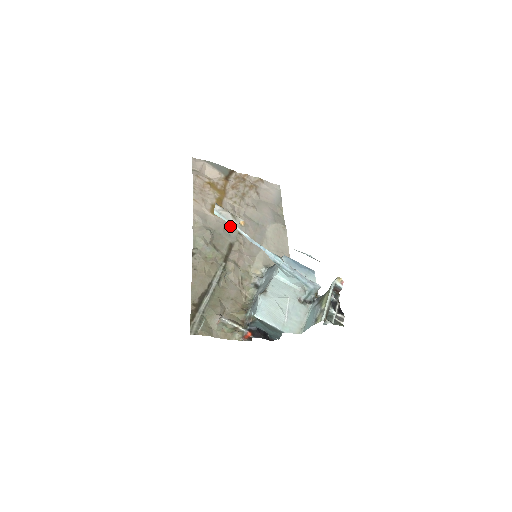
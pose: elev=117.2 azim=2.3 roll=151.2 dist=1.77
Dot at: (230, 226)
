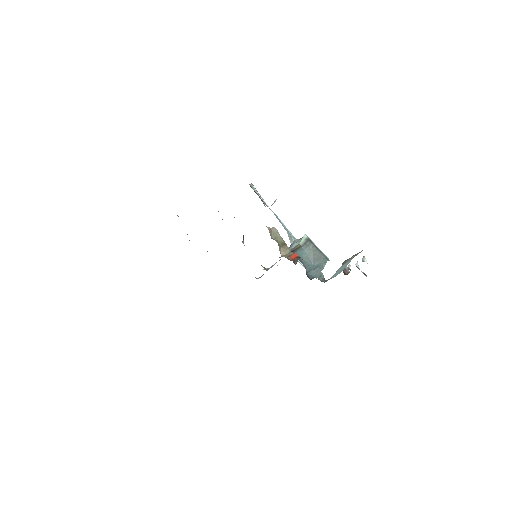
Dot at: occluded
